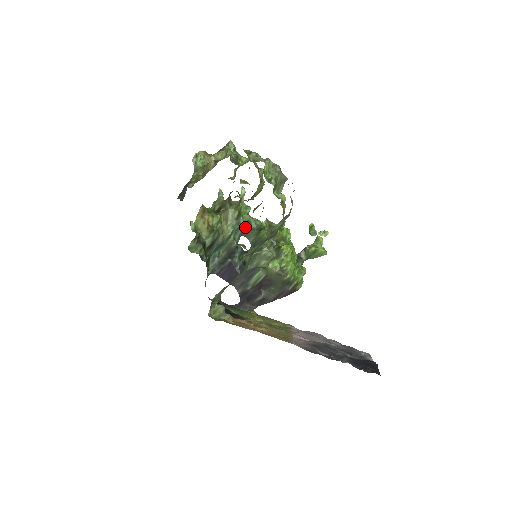
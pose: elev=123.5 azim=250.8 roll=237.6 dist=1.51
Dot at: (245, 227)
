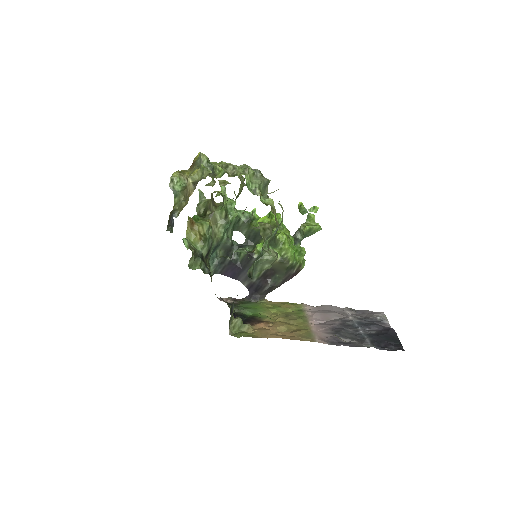
Dot at: (235, 222)
